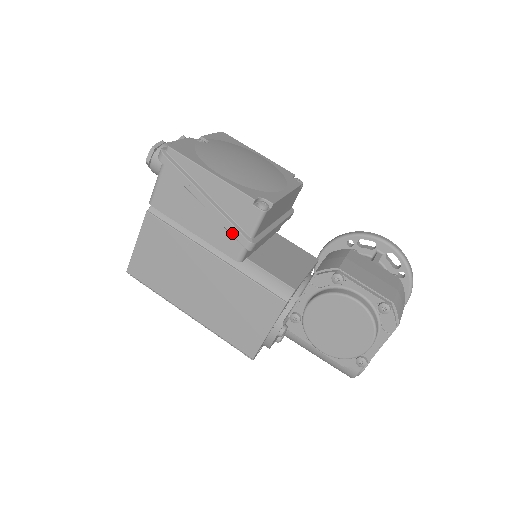
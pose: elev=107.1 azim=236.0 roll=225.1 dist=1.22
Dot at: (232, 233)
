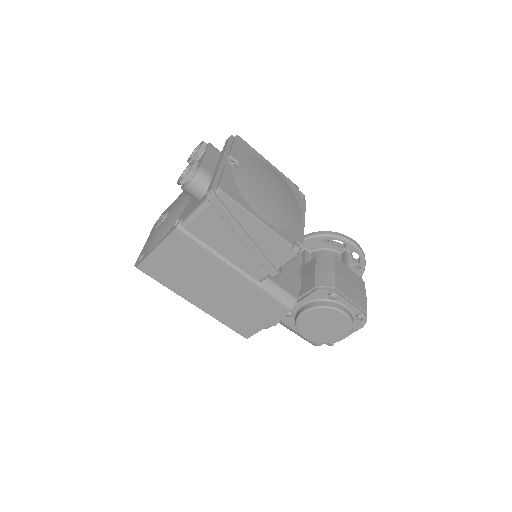
Dot at: (264, 266)
